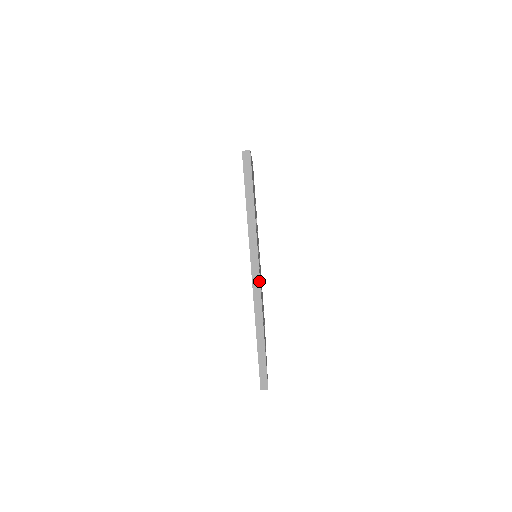
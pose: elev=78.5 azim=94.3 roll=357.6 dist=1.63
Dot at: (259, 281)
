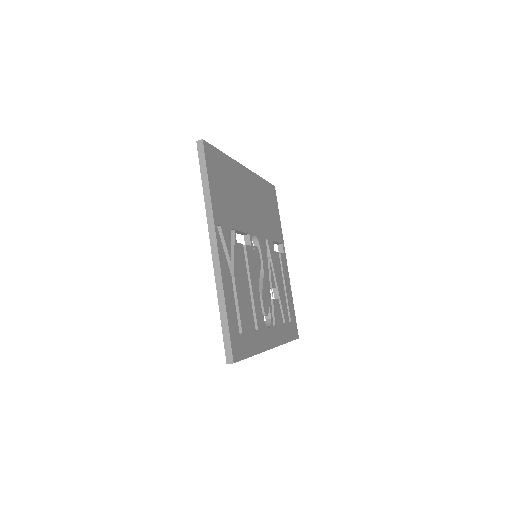
Dot at: occluded
